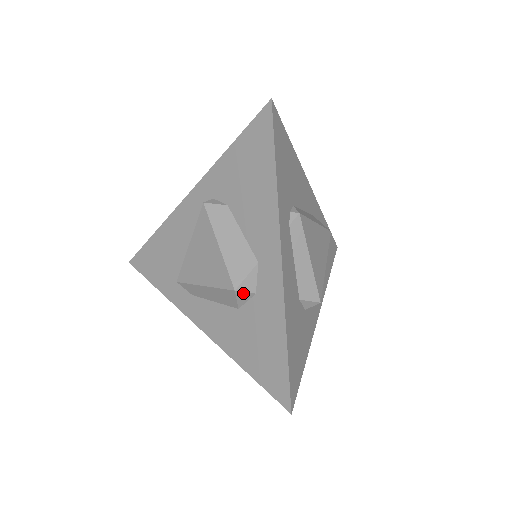
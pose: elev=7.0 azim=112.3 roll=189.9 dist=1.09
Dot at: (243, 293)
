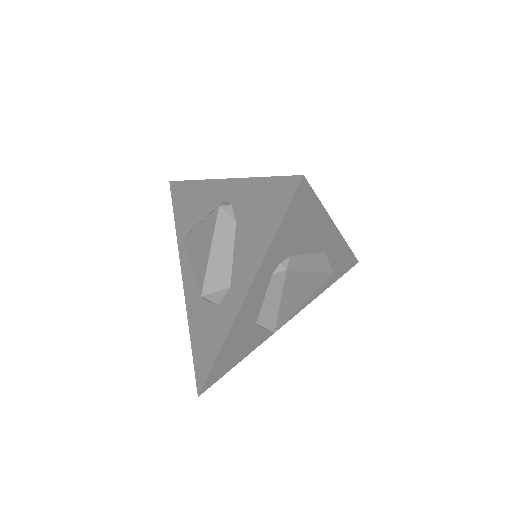
Dot at: (208, 300)
